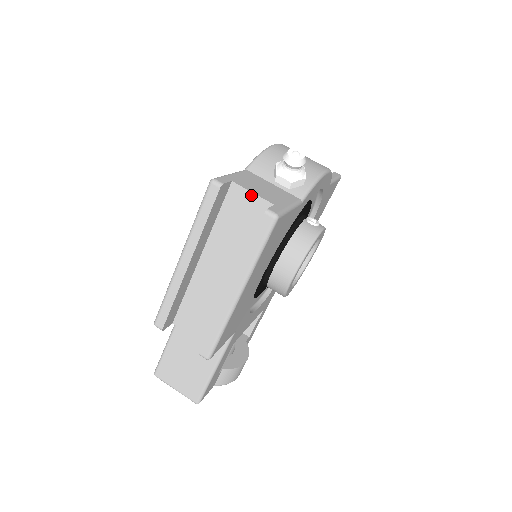
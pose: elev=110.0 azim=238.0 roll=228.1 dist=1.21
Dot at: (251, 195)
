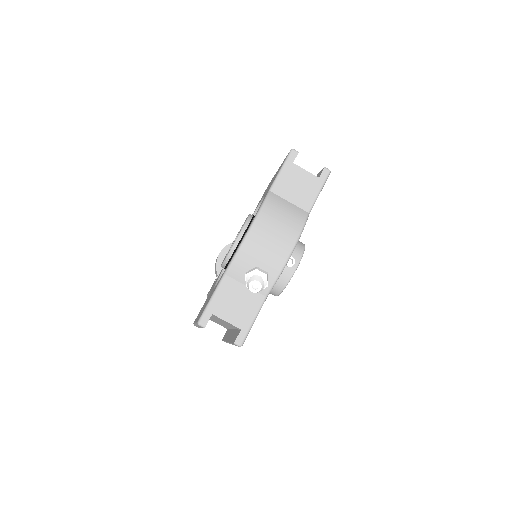
Dot at: occluded
